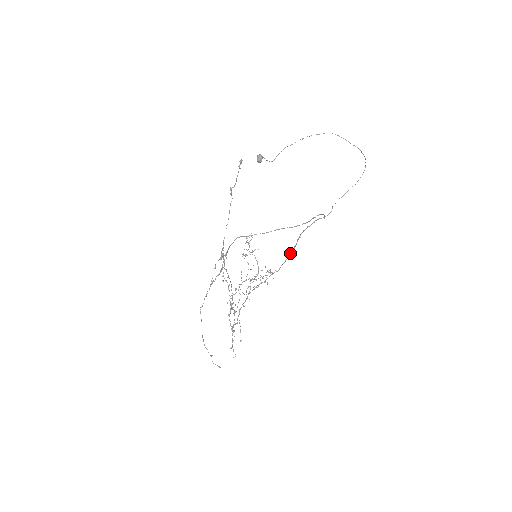
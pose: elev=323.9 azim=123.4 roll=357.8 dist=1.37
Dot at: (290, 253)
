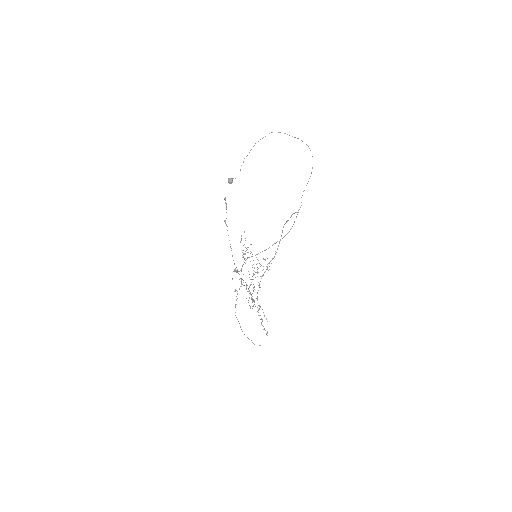
Dot at: (279, 242)
